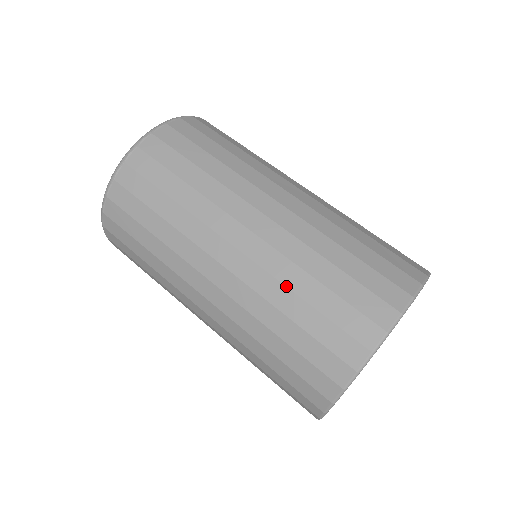
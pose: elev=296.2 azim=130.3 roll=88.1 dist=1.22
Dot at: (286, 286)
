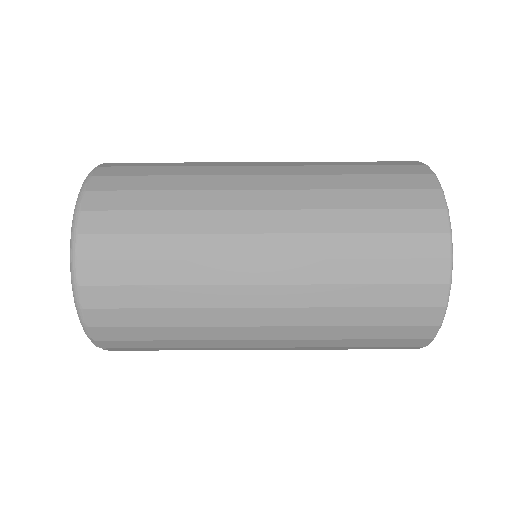
Dot at: (337, 209)
